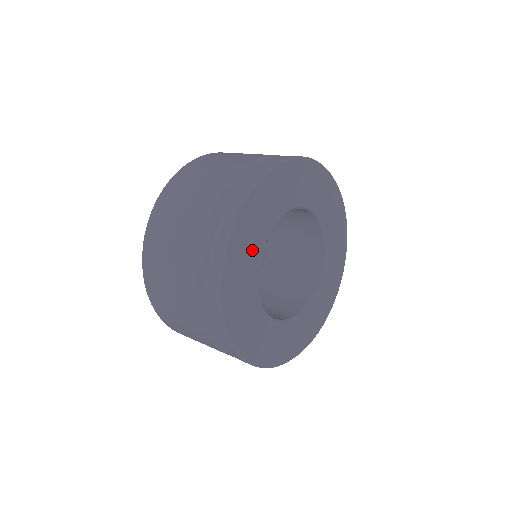
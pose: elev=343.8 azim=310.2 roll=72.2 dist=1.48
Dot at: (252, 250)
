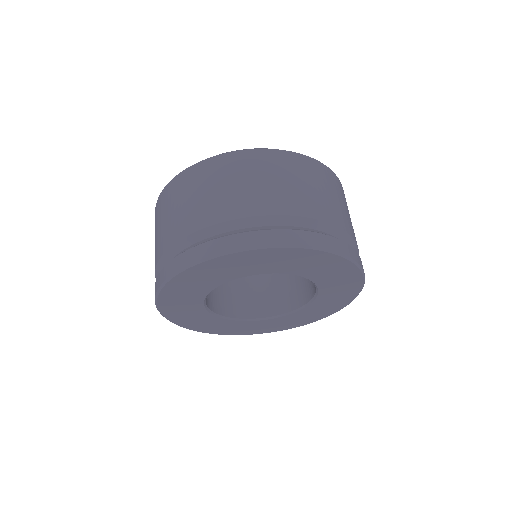
Dot at: (190, 303)
